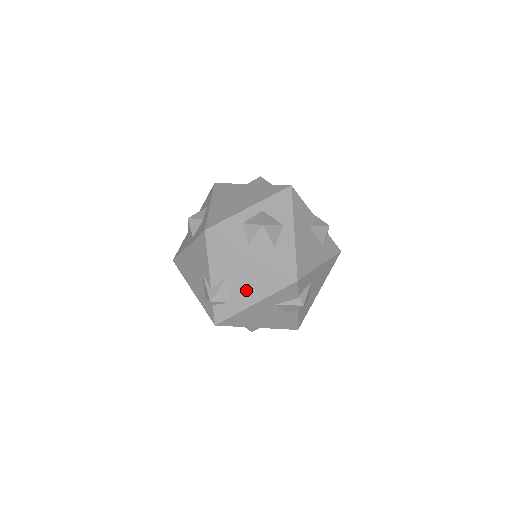
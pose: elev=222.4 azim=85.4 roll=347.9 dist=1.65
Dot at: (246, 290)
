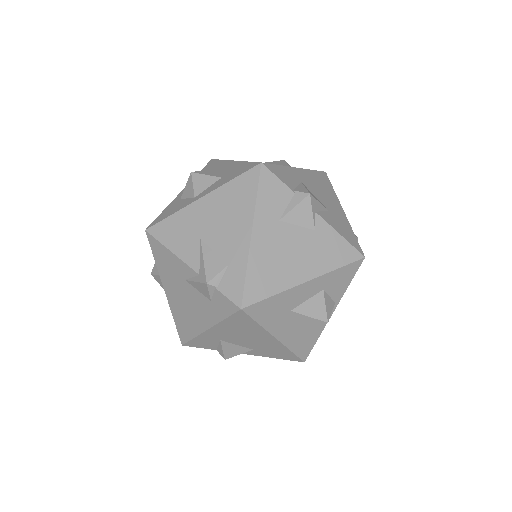
Dot at: (229, 232)
